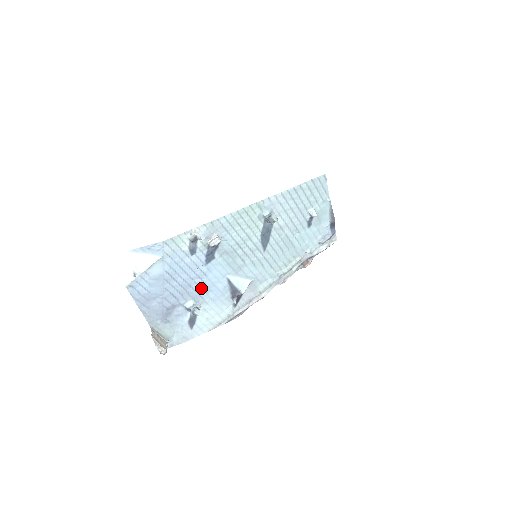
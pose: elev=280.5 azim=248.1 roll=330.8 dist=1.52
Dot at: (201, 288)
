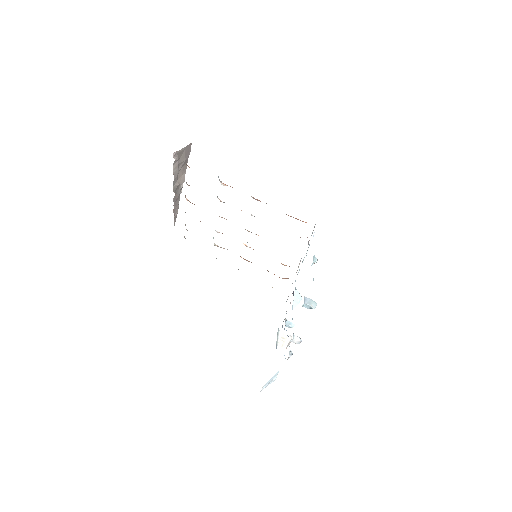
Dot at: occluded
